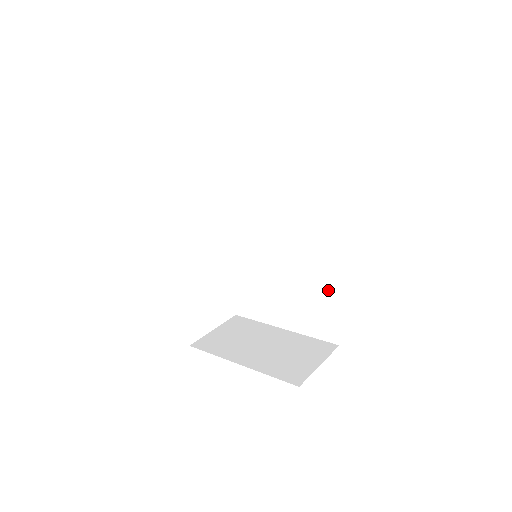
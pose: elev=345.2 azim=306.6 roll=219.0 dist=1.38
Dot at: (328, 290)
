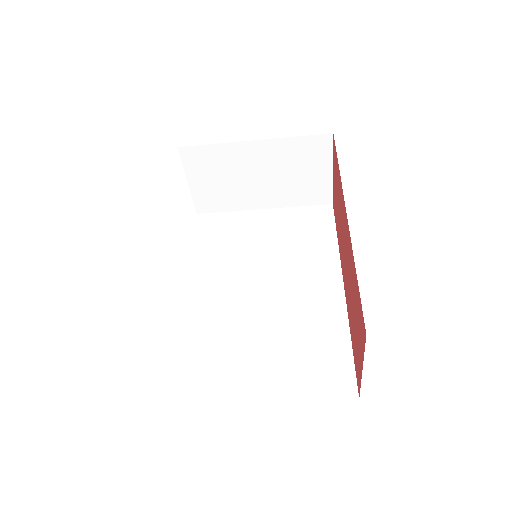
Dot at: (333, 325)
